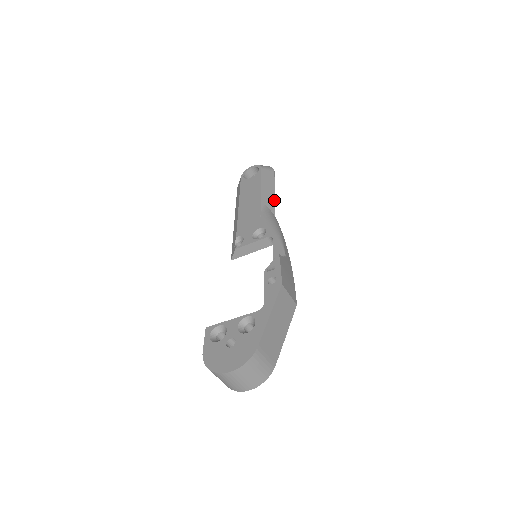
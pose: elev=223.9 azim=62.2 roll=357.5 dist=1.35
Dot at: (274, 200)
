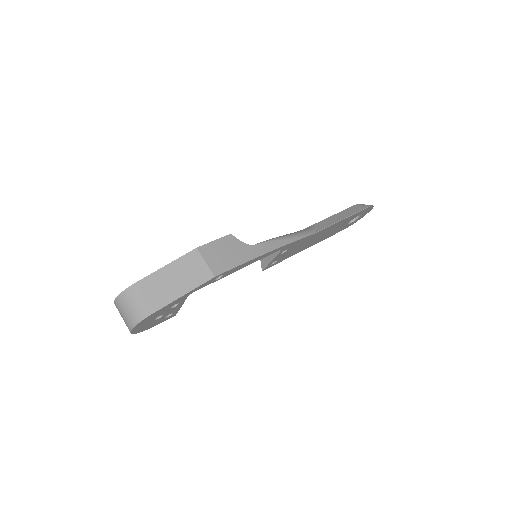
Dot at: (332, 224)
